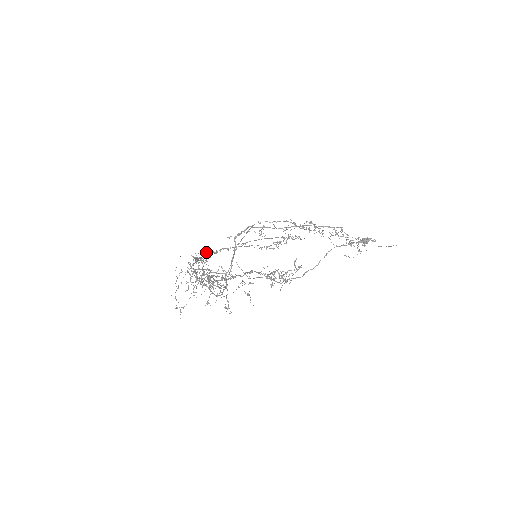
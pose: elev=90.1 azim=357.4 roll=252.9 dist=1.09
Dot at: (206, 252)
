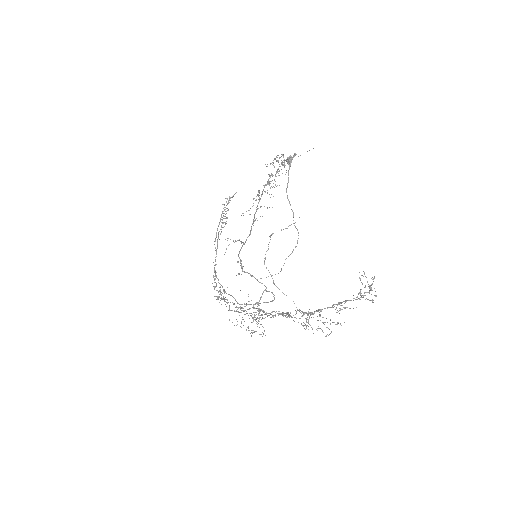
Dot at: occluded
